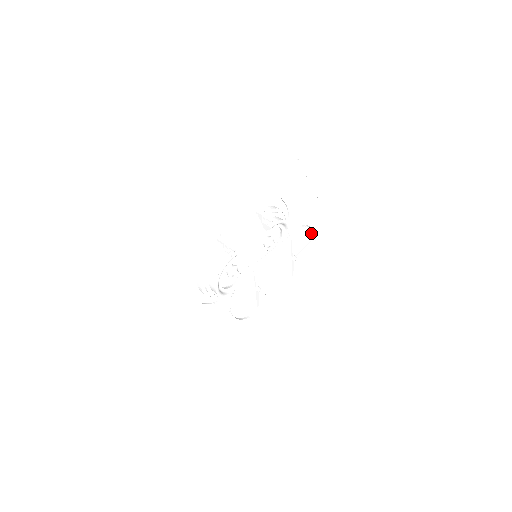
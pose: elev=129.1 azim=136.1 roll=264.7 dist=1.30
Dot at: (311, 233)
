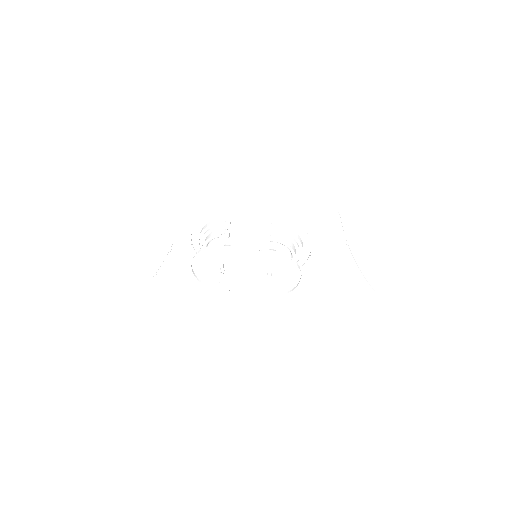
Dot at: (298, 269)
